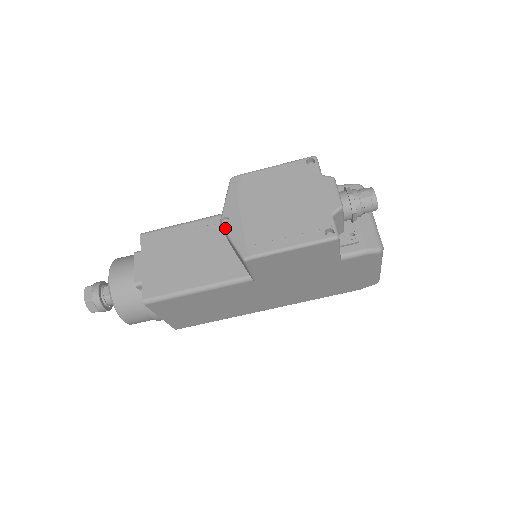
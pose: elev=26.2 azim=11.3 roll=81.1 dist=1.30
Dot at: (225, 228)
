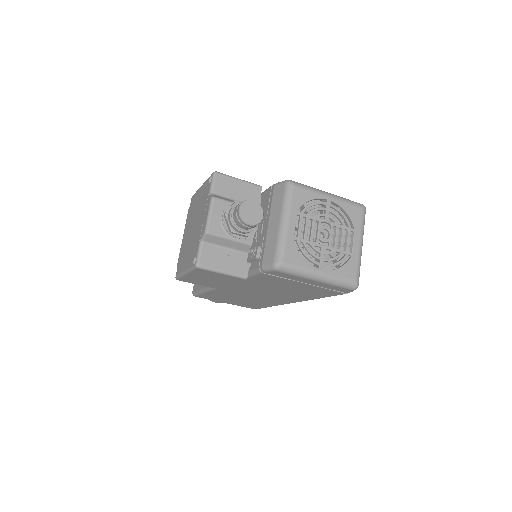
Dot at: occluded
